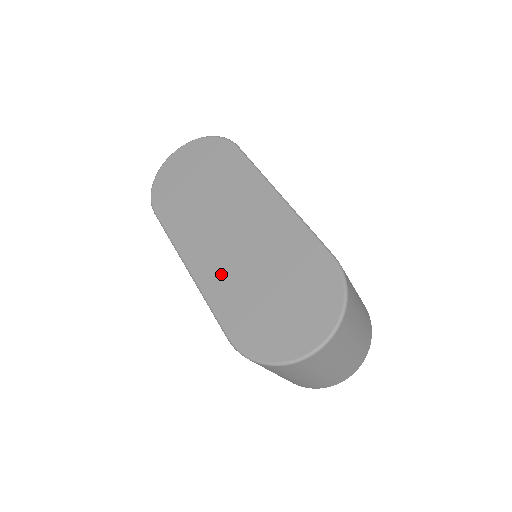
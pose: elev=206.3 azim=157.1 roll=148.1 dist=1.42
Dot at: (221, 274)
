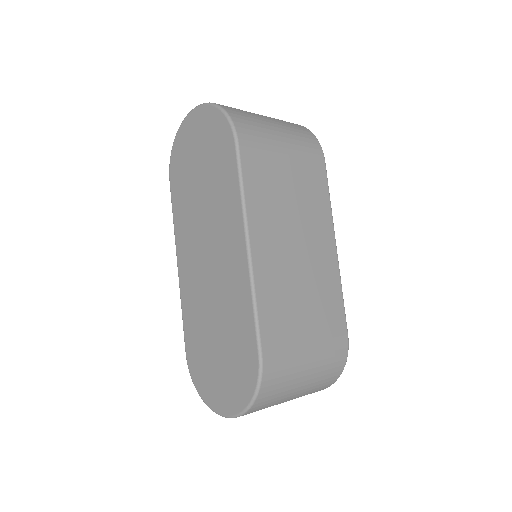
Dot at: (193, 294)
